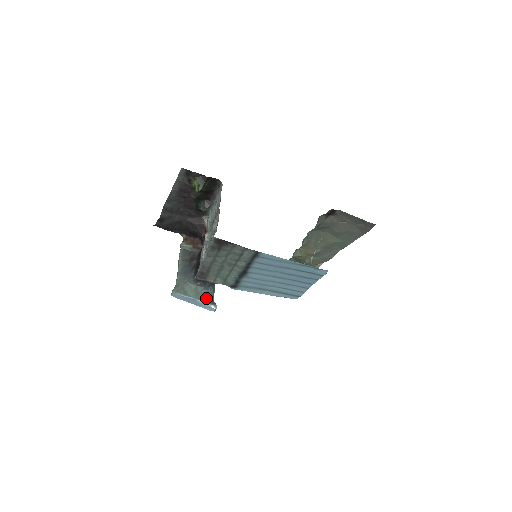
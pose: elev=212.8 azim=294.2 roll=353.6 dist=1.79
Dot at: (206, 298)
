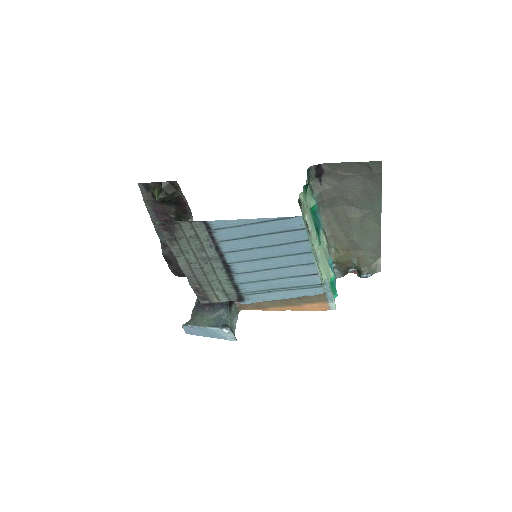
Dot at: (217, 323)
